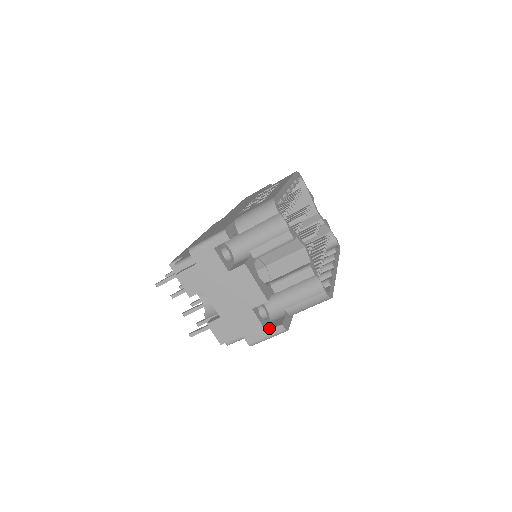
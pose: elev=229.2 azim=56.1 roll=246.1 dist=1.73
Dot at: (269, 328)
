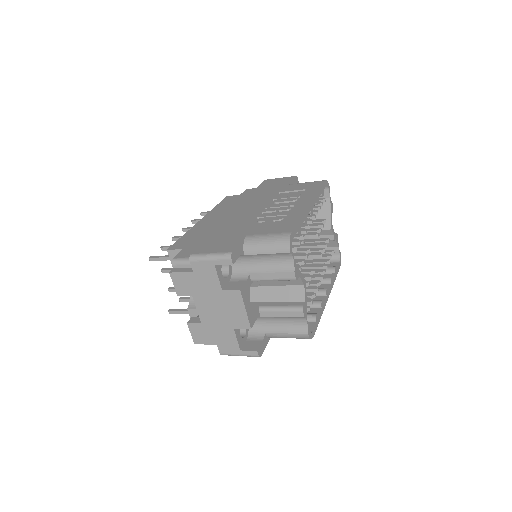
Dot at: (244, 348)
